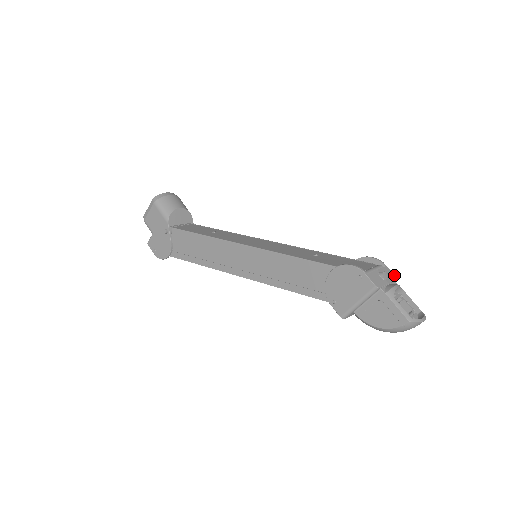
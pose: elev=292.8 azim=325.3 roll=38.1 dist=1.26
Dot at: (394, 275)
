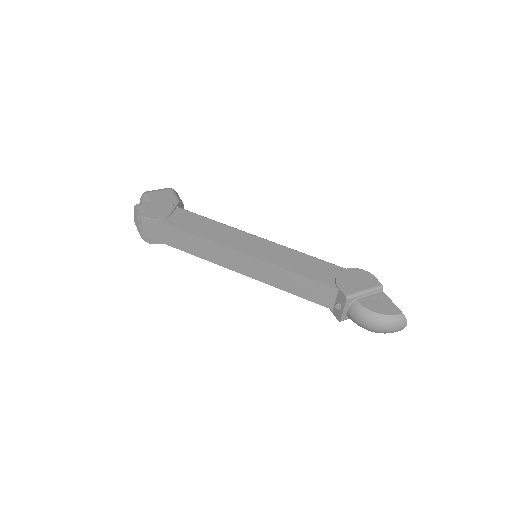
Dot at: occluded
